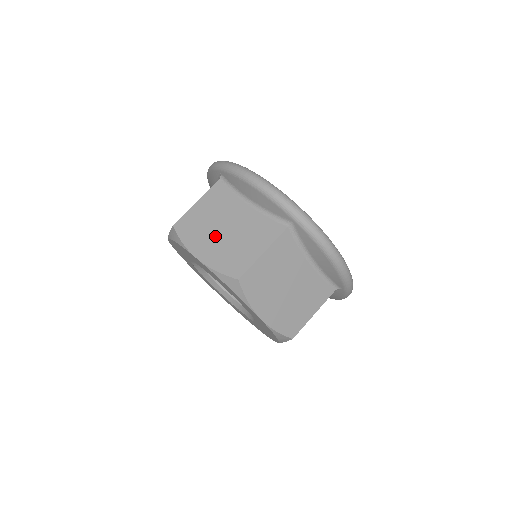
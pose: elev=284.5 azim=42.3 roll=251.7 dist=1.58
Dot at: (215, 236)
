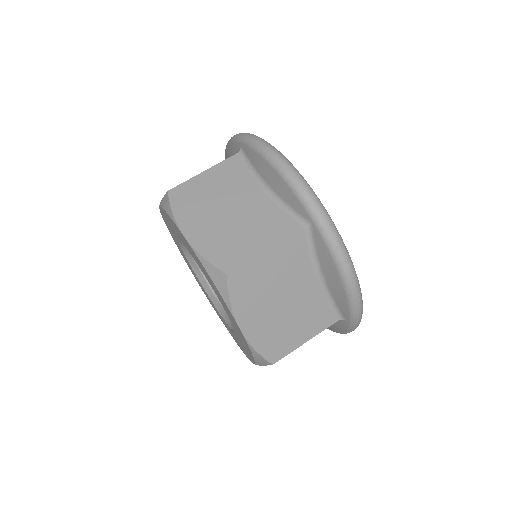
Dot at: (213, 216)
